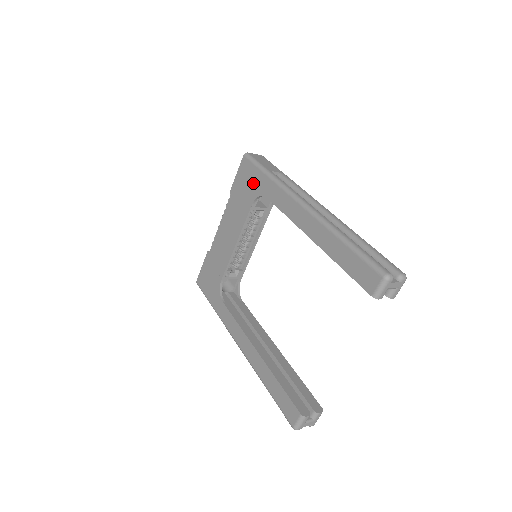
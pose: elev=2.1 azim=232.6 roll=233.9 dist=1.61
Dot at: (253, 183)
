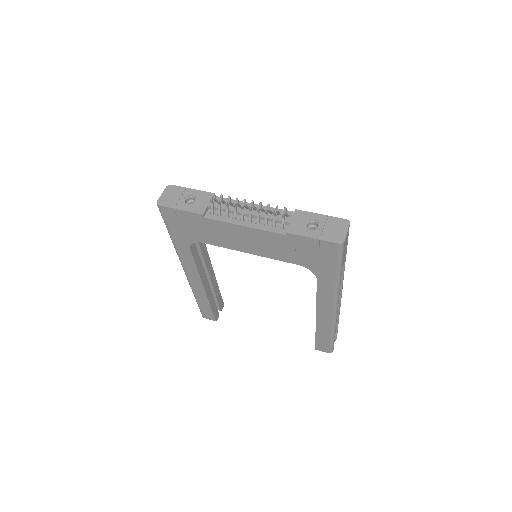
Dot at: (319, 263)
